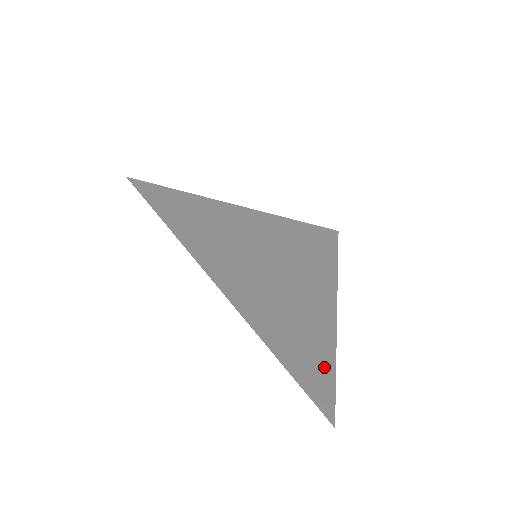
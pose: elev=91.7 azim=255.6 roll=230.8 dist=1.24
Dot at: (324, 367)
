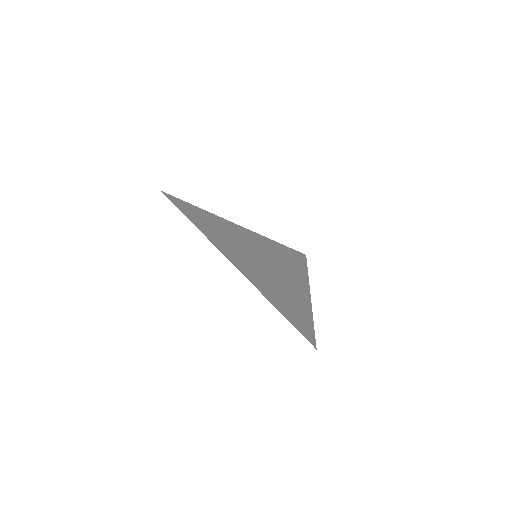
Dot at: (307, 321)
